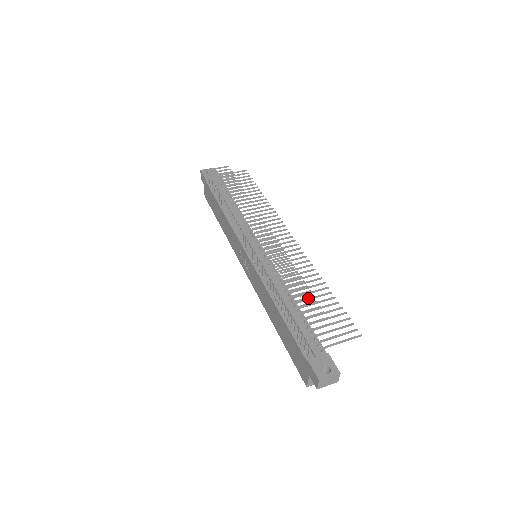
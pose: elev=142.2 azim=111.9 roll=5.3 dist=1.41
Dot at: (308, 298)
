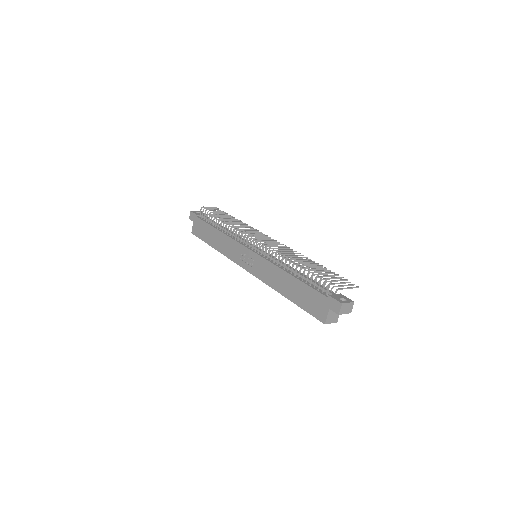
Dot at: (315, 264)
